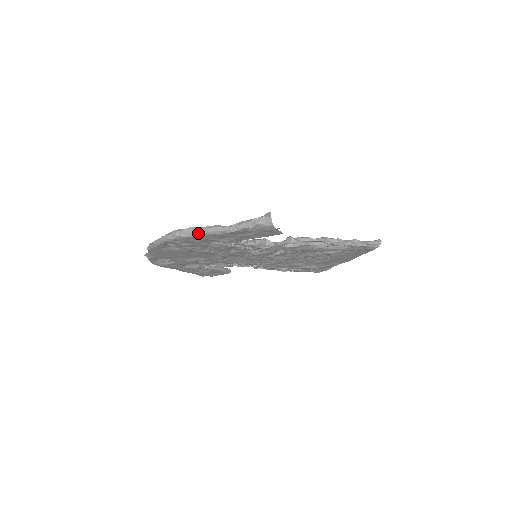
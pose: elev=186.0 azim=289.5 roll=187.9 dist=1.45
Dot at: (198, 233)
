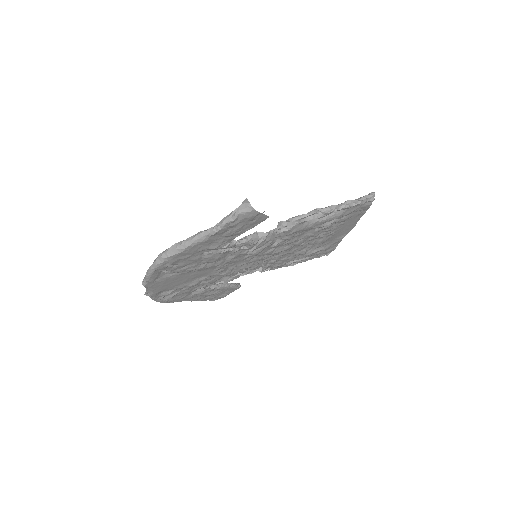
Dot at: (184, 247)
